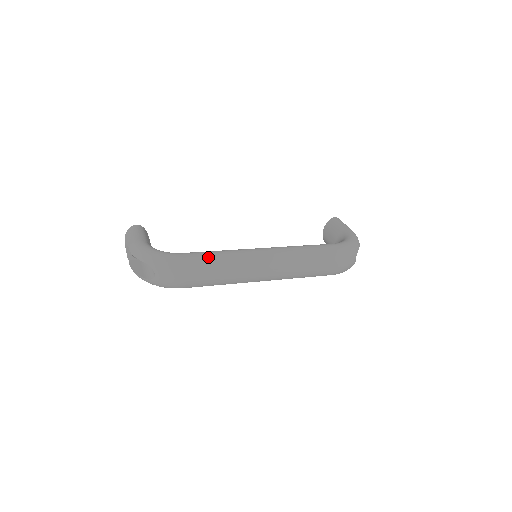
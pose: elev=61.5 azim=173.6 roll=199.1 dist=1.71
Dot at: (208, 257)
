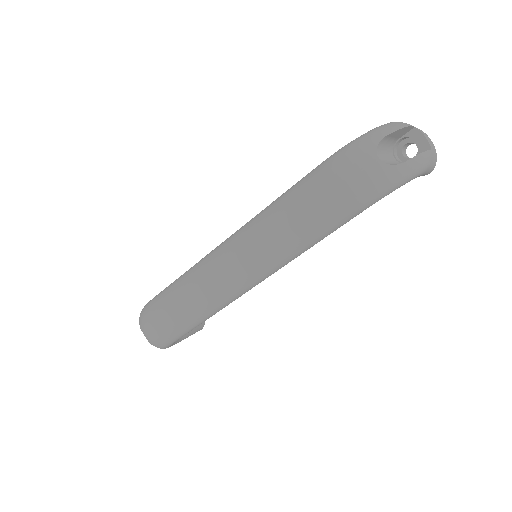
Dot at: (170, 286)
